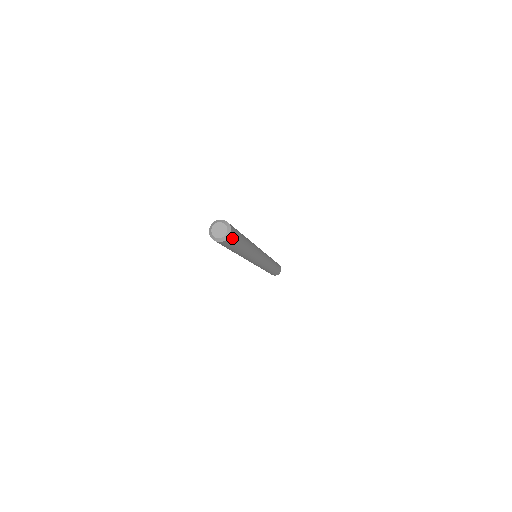
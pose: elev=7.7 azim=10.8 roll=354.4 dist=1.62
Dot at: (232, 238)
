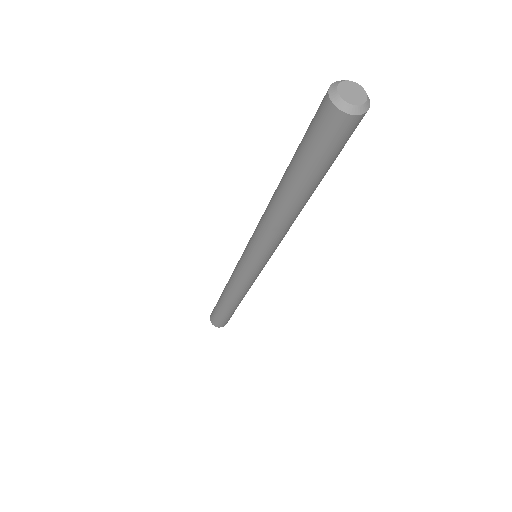
Dot at: (351, 129)
